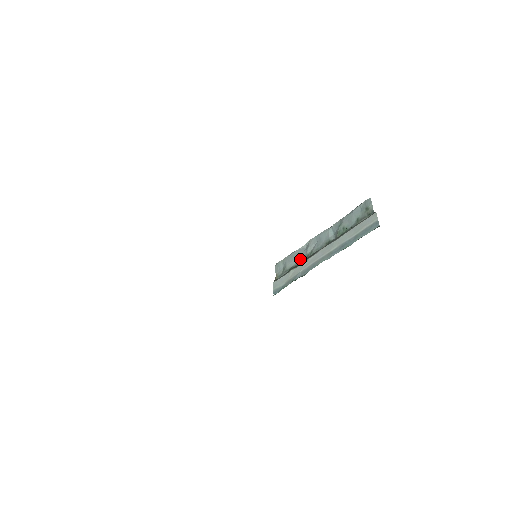
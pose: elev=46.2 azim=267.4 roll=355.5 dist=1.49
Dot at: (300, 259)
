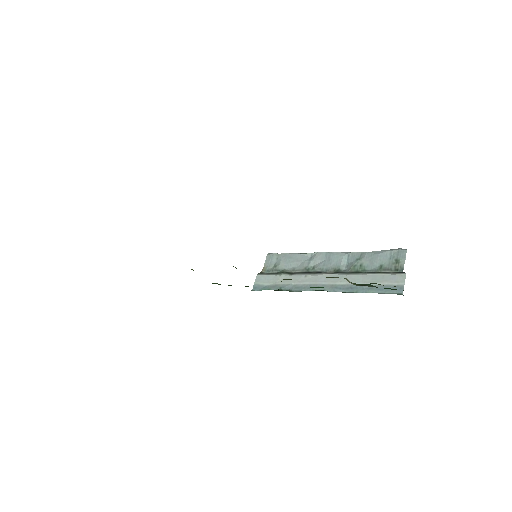
Dot at: (298, 267)
